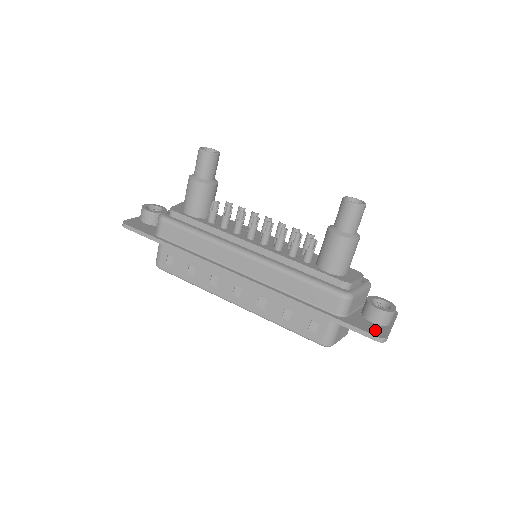
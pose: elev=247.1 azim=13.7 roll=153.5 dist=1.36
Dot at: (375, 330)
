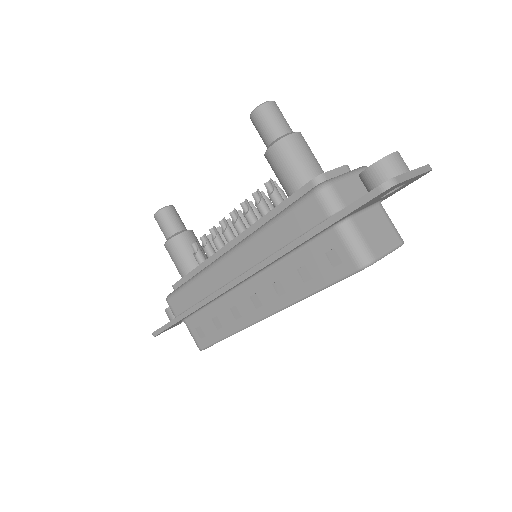
Dot at: occluded
